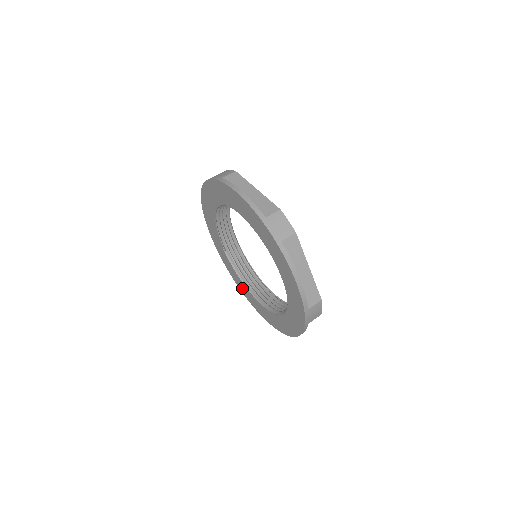
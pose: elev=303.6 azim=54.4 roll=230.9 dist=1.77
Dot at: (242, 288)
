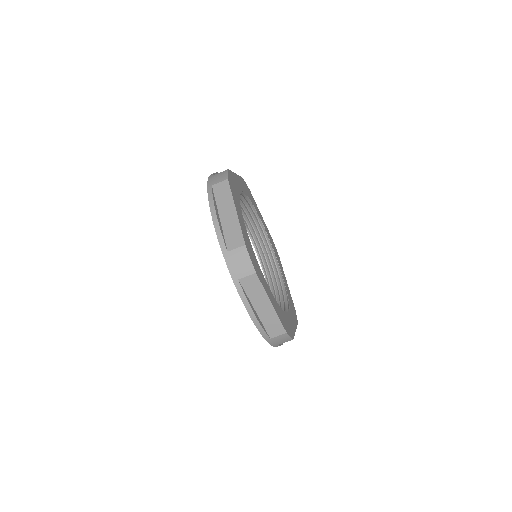
Dot at: occluded
